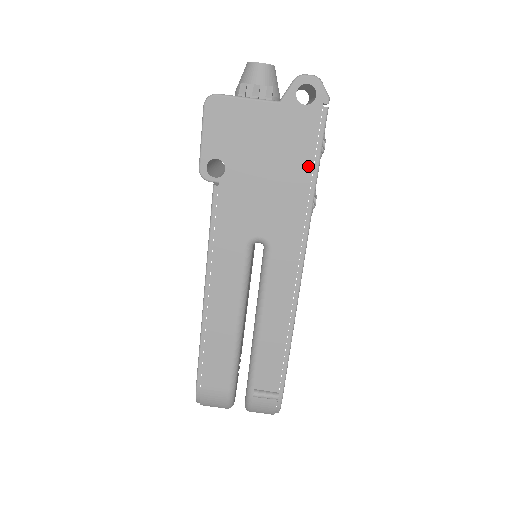
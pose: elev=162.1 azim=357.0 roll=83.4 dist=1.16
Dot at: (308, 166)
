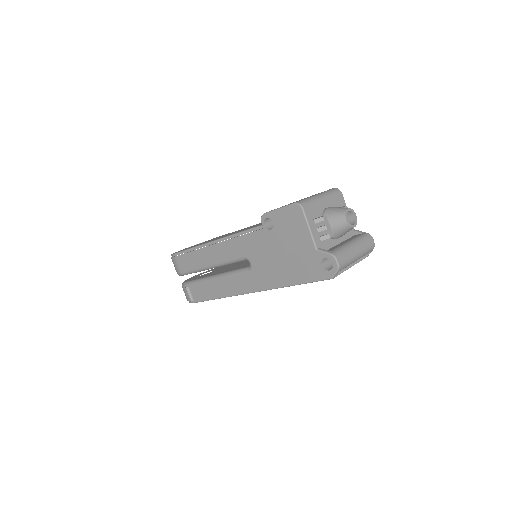
Dot at: (295, 279)
